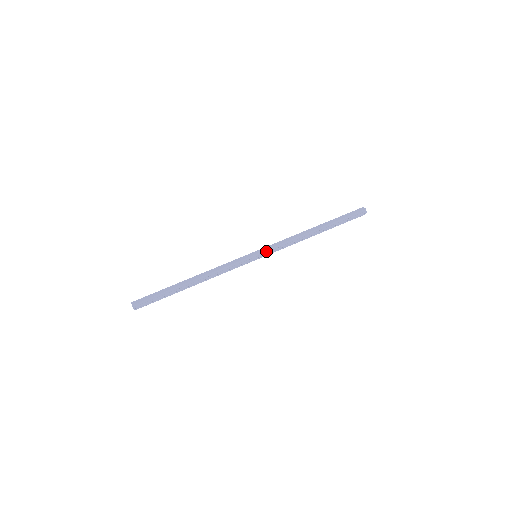
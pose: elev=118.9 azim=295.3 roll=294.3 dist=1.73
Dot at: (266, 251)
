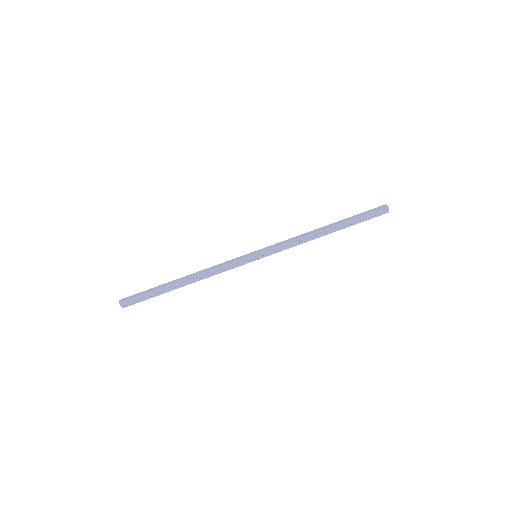
Dot at: (267, 250)
